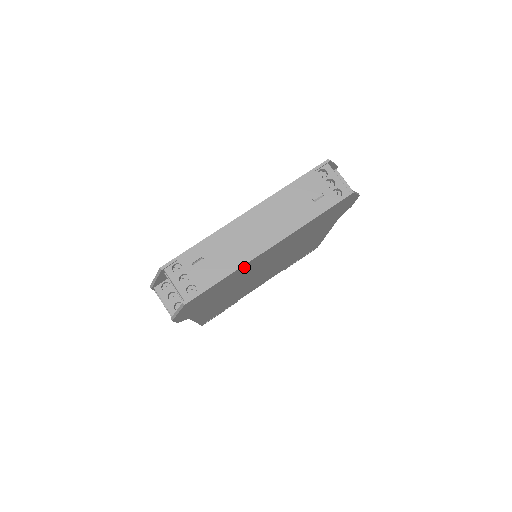
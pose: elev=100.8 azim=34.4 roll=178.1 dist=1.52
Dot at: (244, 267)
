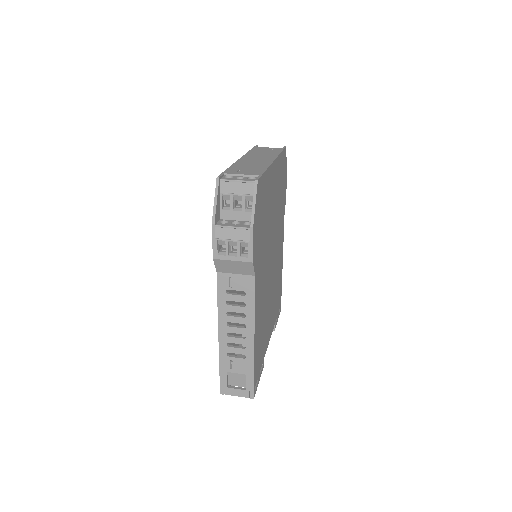
Dot at: (269, 177)
